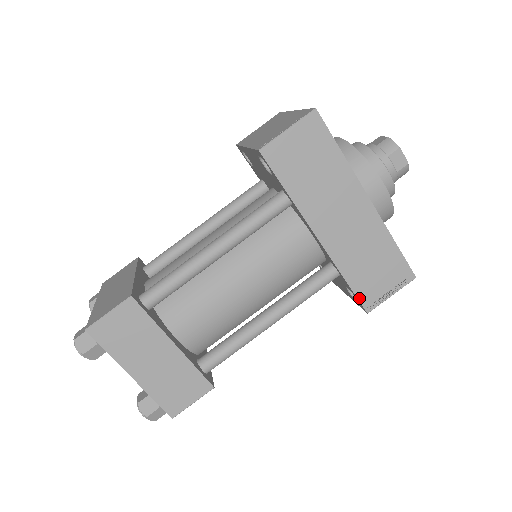
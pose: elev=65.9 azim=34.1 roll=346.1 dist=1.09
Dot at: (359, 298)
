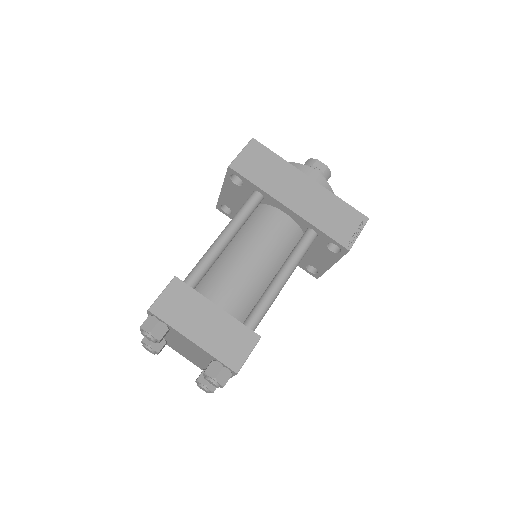
Dot at: (337, 241)
